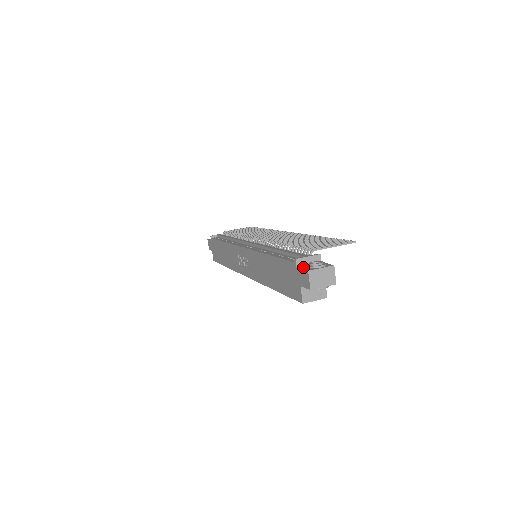
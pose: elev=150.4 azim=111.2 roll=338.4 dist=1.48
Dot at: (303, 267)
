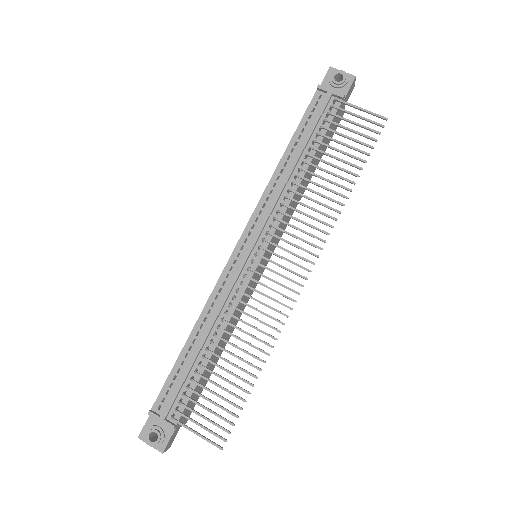
Dot at: (150, 422)
